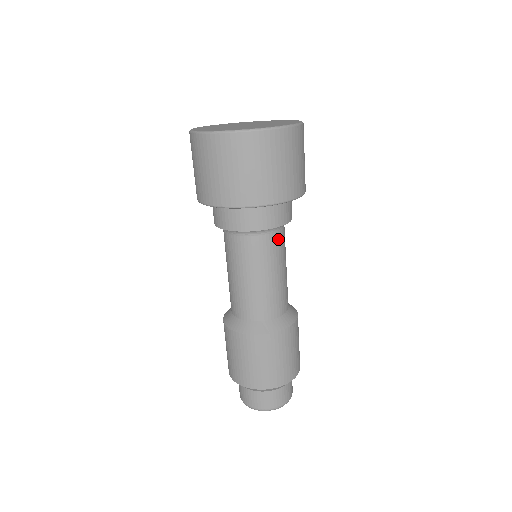
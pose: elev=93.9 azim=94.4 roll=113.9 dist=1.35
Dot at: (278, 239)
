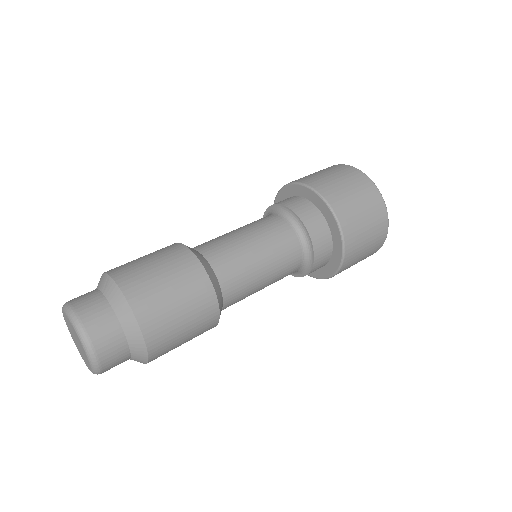
Dot at: (290, 238)
